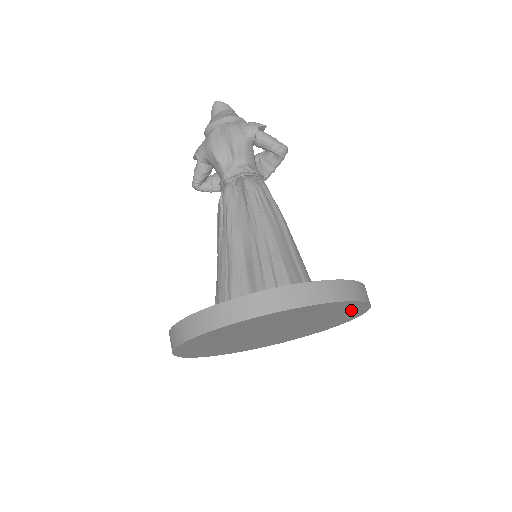
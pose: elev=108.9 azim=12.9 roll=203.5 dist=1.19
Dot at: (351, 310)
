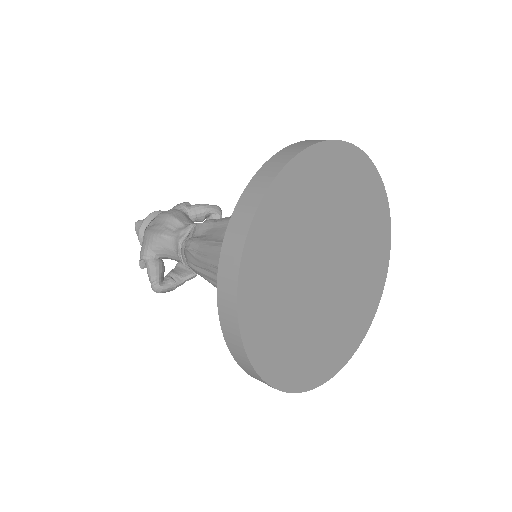
Dot at: (374, 200)
